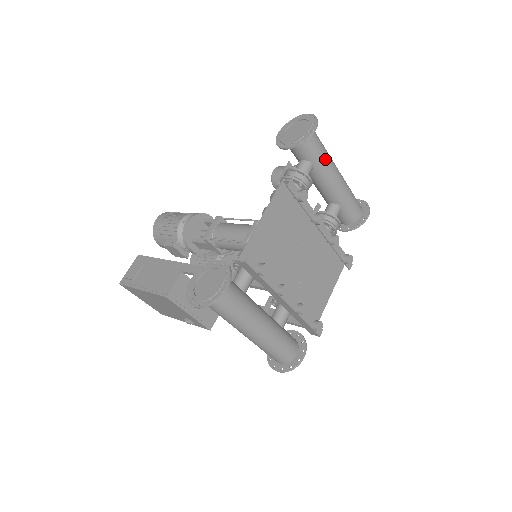
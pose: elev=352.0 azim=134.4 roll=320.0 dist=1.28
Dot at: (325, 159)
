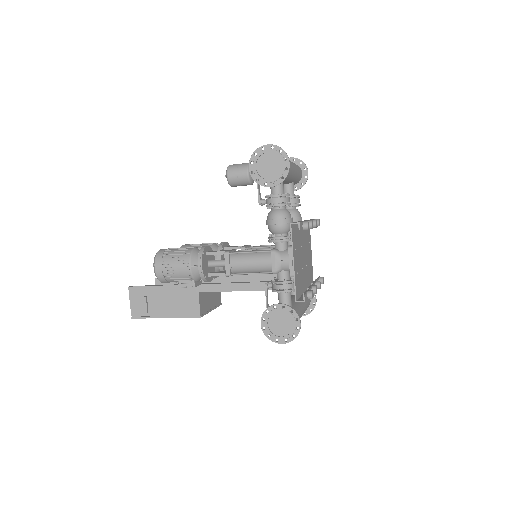
Dot at: occluded
